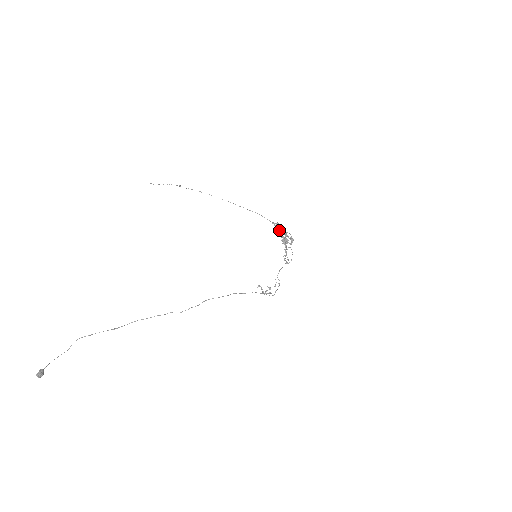
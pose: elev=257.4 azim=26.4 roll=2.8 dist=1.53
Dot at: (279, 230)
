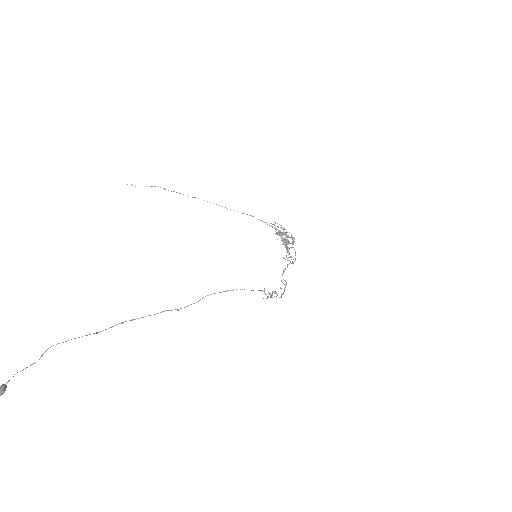
Dot at: occluded
